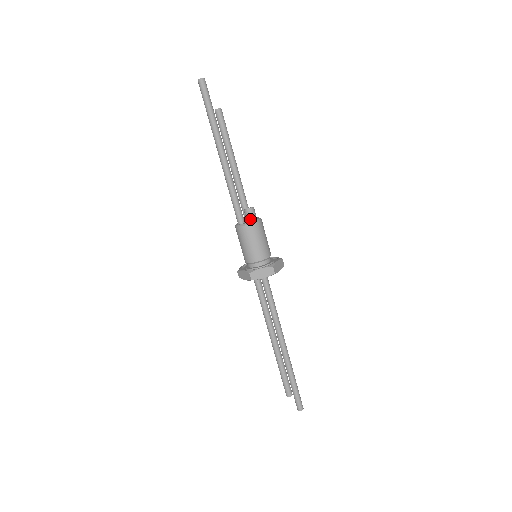
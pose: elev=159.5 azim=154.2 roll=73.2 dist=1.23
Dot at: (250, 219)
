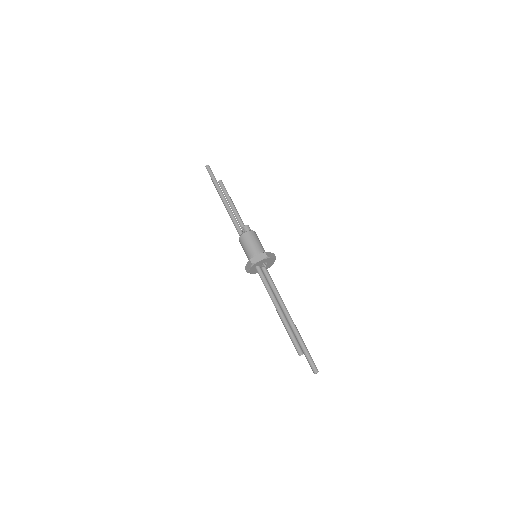
Dot at: (247, 231)
